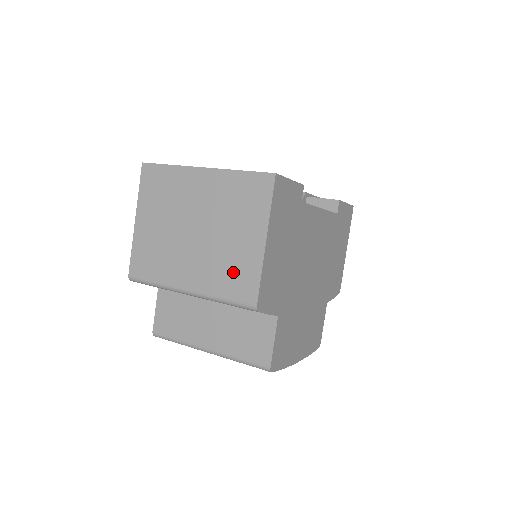
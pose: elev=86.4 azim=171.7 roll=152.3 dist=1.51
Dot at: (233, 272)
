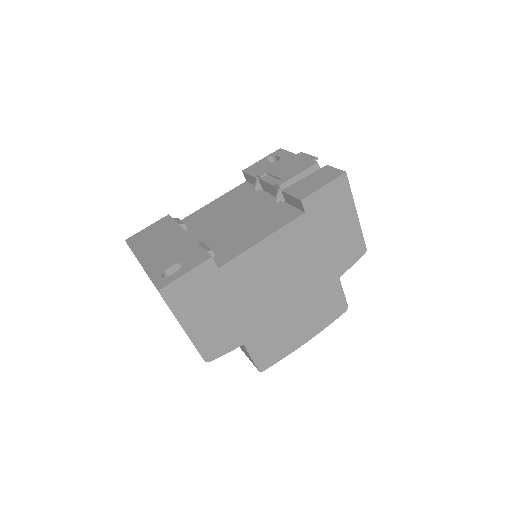
Dot at: occluded
